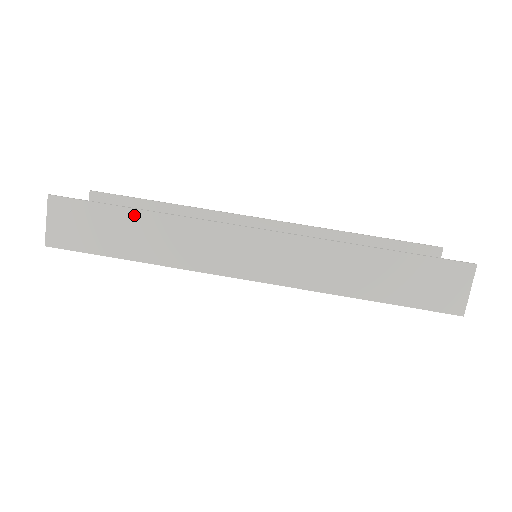
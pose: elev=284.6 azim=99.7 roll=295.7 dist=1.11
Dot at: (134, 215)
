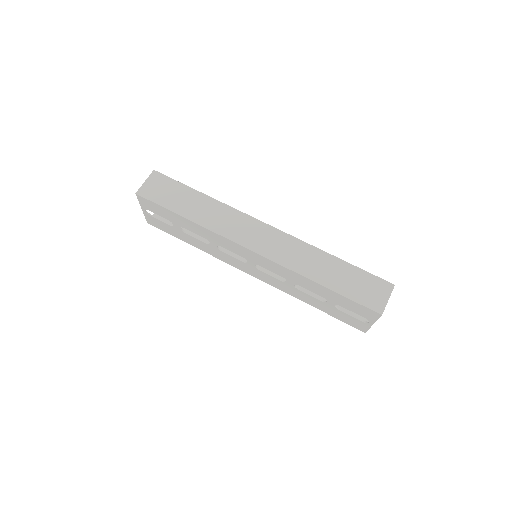
Dot at: (198, 195)
